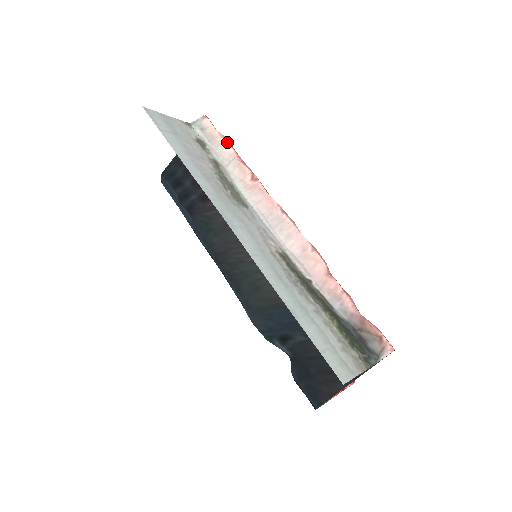
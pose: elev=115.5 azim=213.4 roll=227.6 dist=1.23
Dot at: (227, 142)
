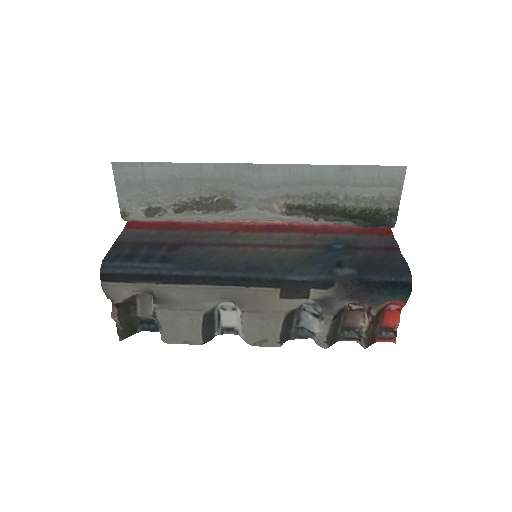
Dot at: (165, 222)
